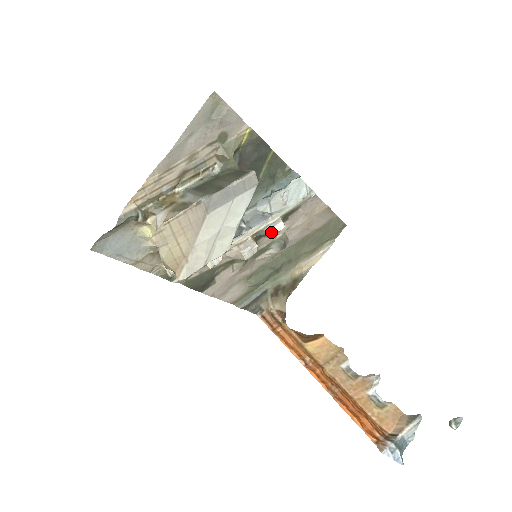
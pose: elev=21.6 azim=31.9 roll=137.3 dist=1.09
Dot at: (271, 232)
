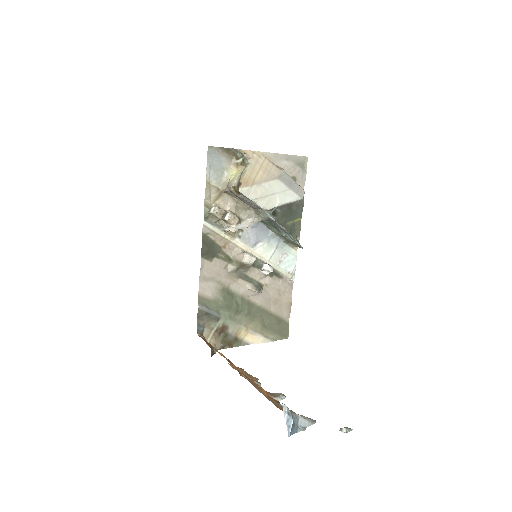
Dot at: (264, 266)
